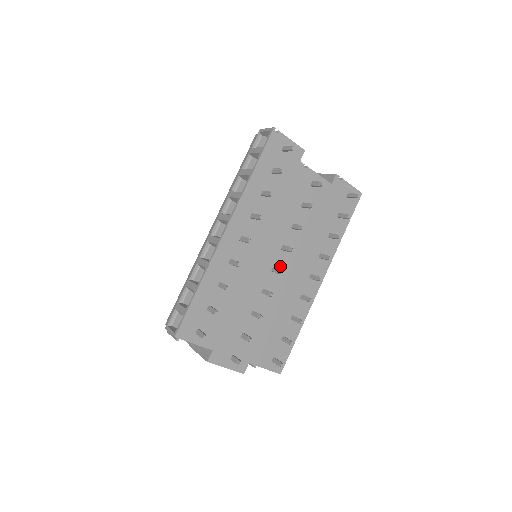
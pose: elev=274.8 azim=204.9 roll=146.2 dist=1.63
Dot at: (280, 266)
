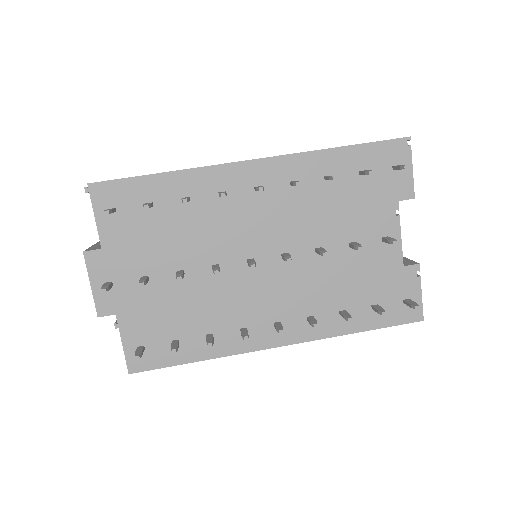
Dot at: (261, 268)
